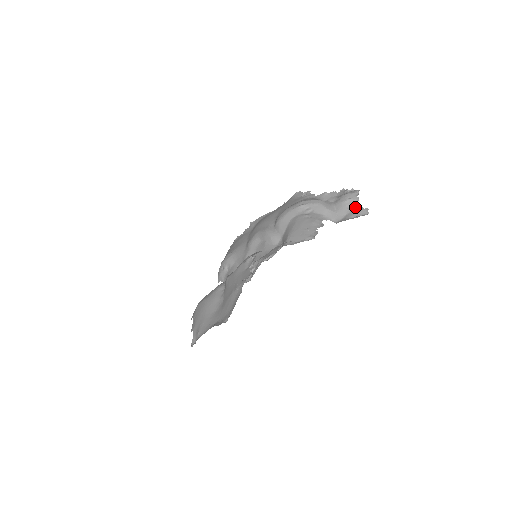
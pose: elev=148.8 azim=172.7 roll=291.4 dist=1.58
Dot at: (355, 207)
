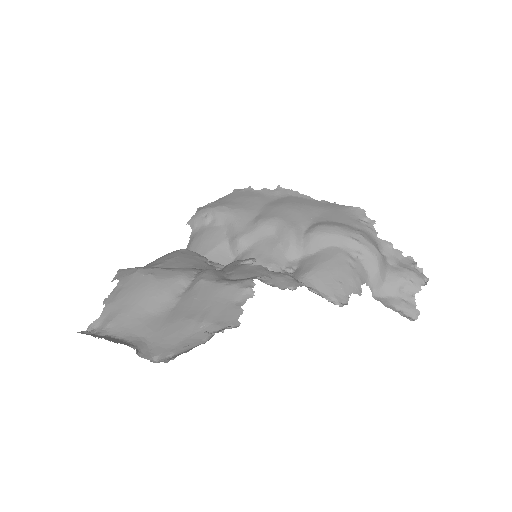
Dot at: (408, 297)
